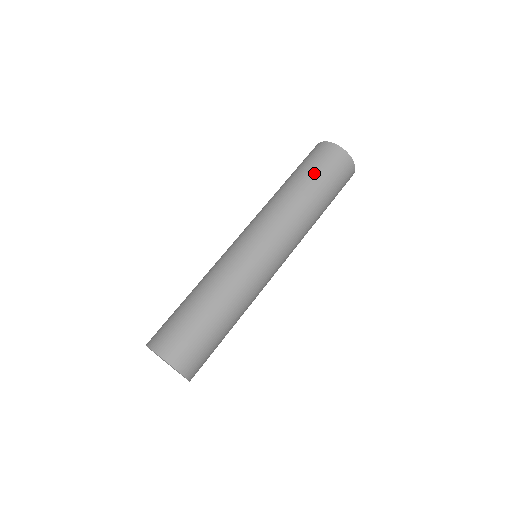
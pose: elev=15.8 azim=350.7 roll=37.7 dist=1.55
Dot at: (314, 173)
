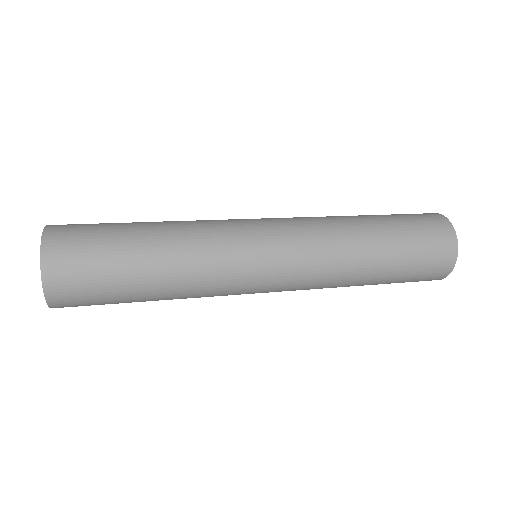
Dot at: (399, 227)
